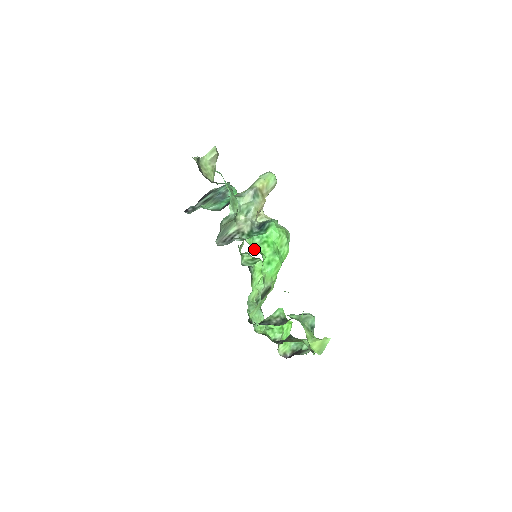
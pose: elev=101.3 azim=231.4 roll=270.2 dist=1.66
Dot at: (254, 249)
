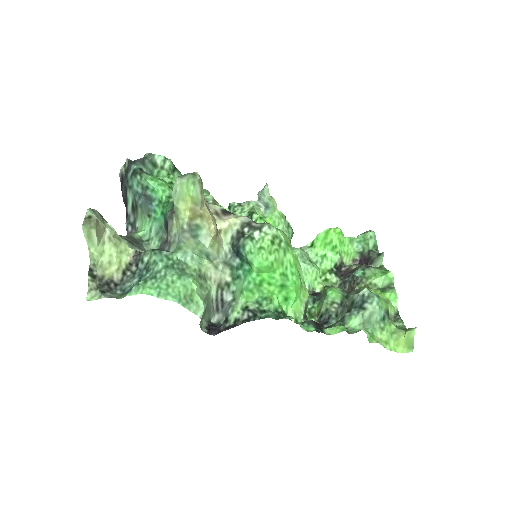
Dot at: (256, 296)
